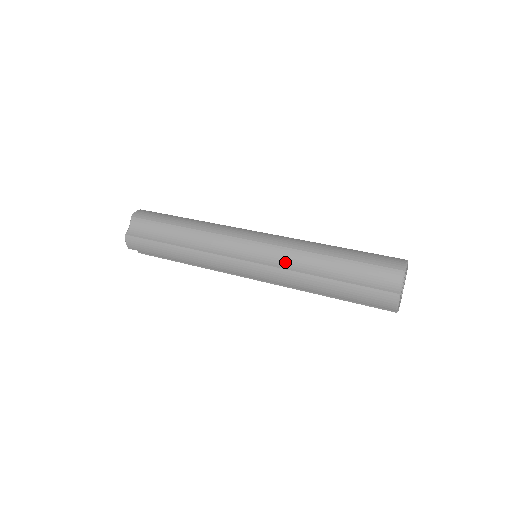
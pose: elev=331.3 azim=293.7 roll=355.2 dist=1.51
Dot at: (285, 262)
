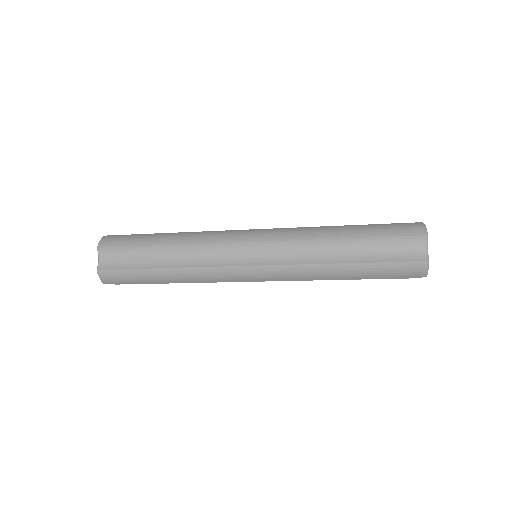
Dot at: occluded
